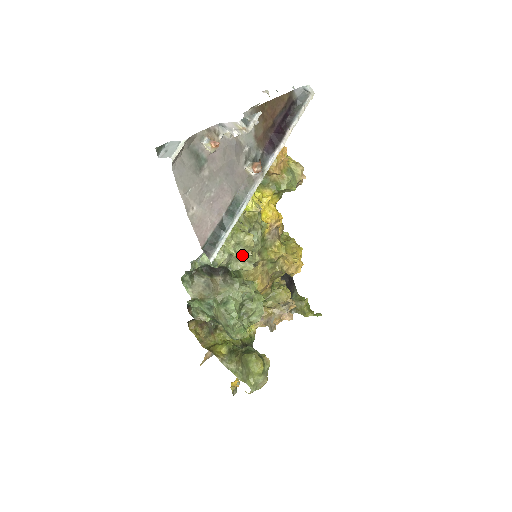
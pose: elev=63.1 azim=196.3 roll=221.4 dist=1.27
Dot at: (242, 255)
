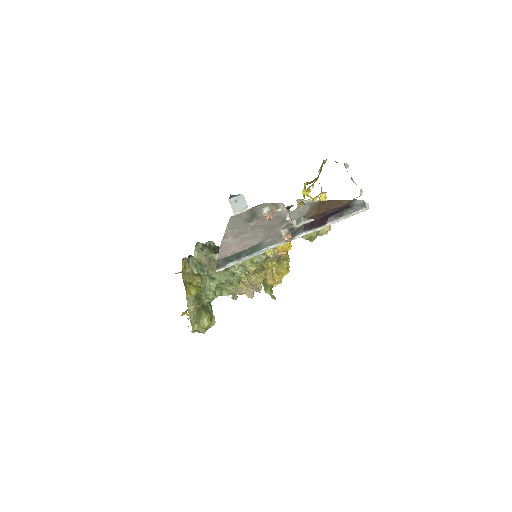
Dot at: (240, 274)
